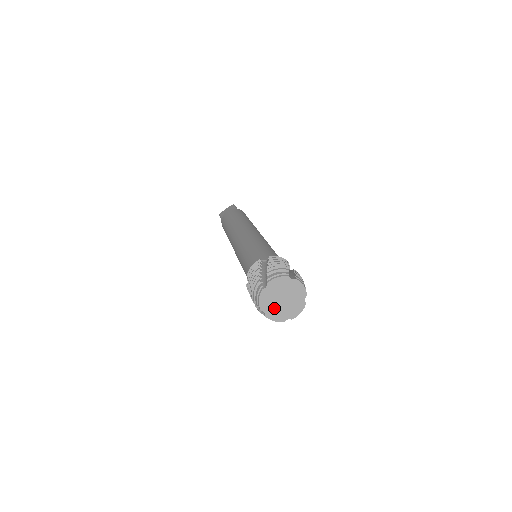
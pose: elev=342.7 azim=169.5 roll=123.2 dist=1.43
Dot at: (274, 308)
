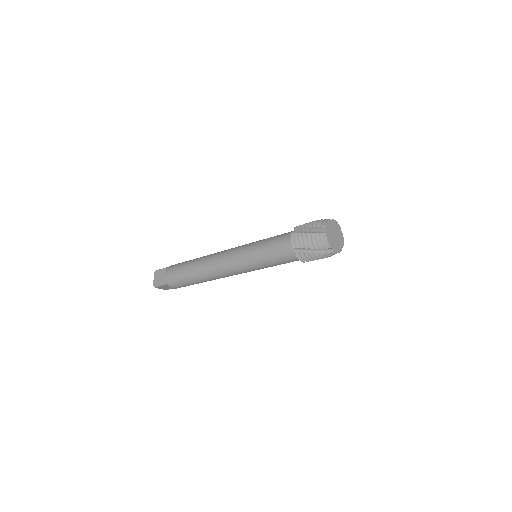
Dot at: (330, 235)
